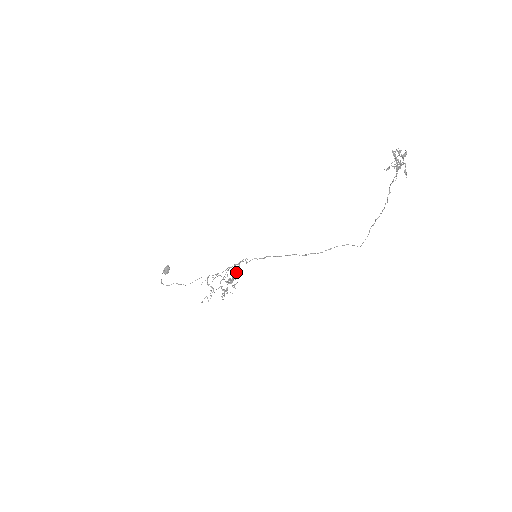
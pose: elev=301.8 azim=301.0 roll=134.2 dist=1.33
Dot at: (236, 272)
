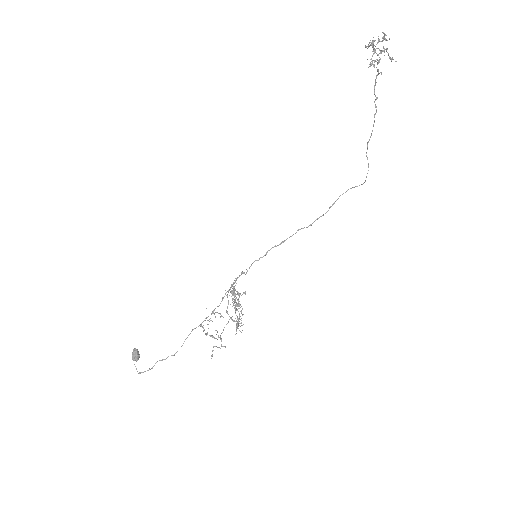
Dot at: (235, 296)
